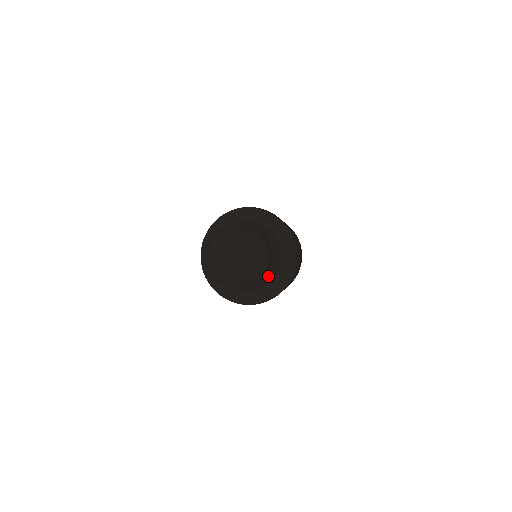
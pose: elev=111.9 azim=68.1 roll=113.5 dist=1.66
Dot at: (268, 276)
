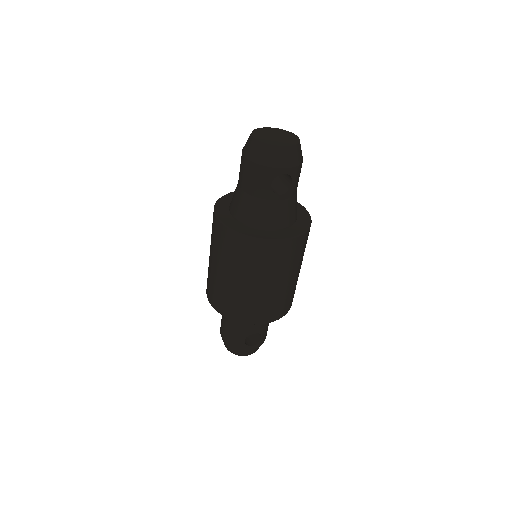
Dot at: occluded
